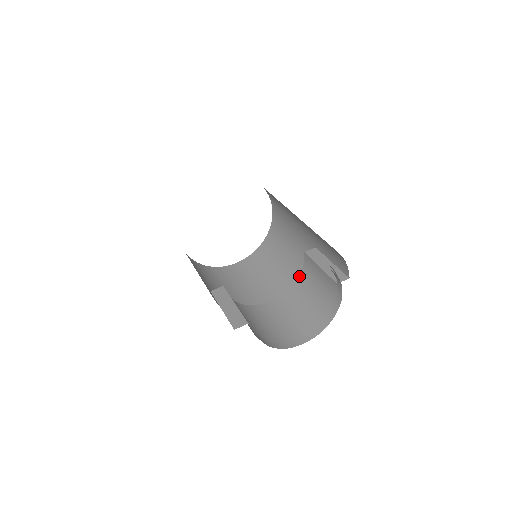
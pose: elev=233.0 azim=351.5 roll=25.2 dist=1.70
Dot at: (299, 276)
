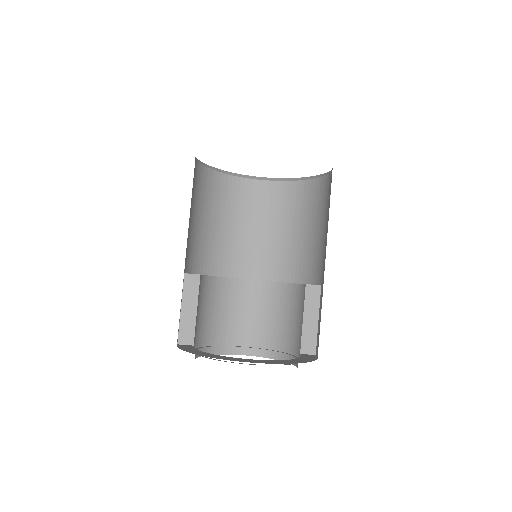
Dot at: (290, 284)
